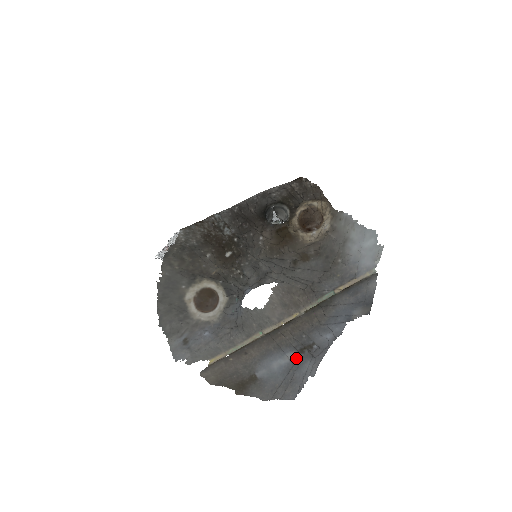
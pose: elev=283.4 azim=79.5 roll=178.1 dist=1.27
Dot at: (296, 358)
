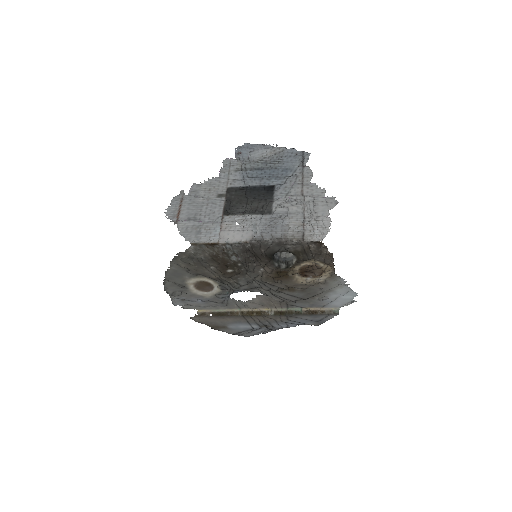
Dot at: (257, 328)
